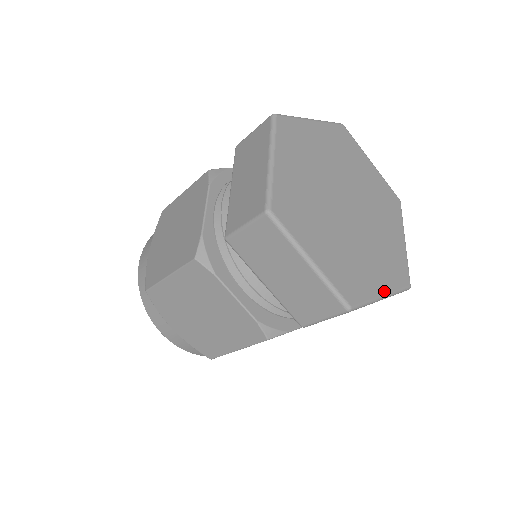
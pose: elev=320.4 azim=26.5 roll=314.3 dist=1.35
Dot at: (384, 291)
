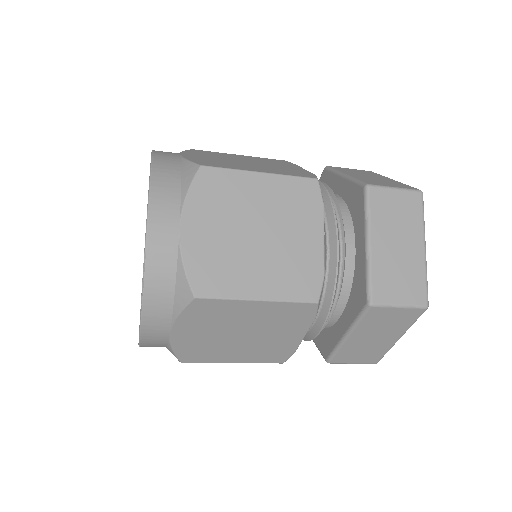
Dot at: occluded
